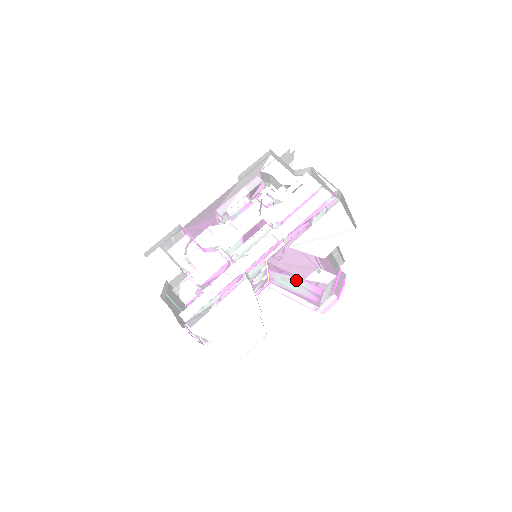
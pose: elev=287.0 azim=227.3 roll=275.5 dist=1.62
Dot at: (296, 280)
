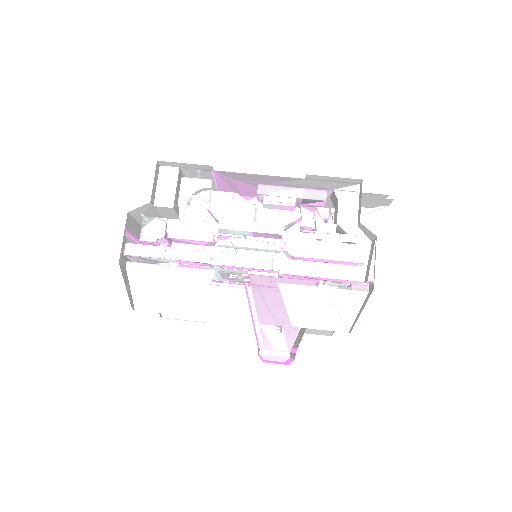
Dot at: occluded
